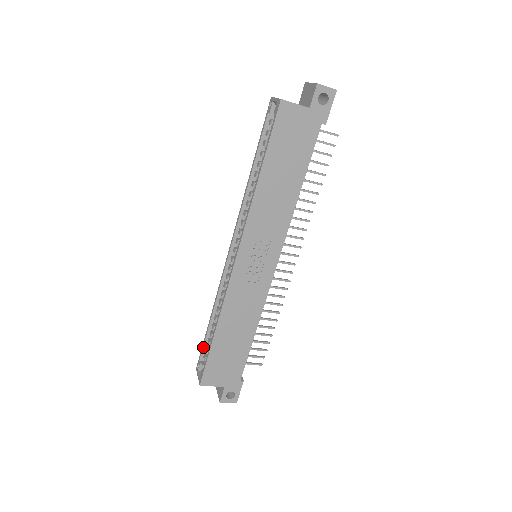
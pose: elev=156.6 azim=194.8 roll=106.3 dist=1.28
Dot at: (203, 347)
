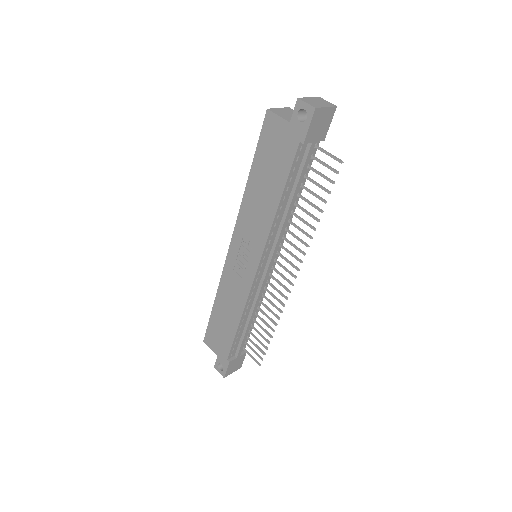
Dot at: occluded
